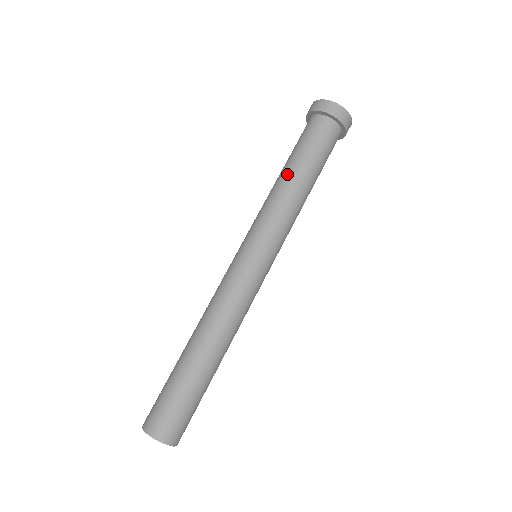
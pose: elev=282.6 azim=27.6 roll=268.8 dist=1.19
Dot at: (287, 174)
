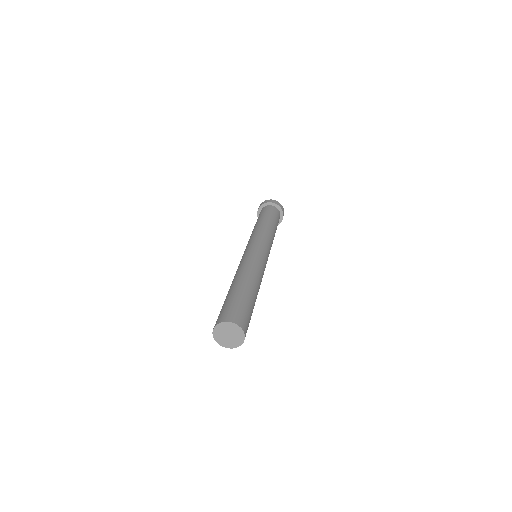
Dot at: (261, 222)
